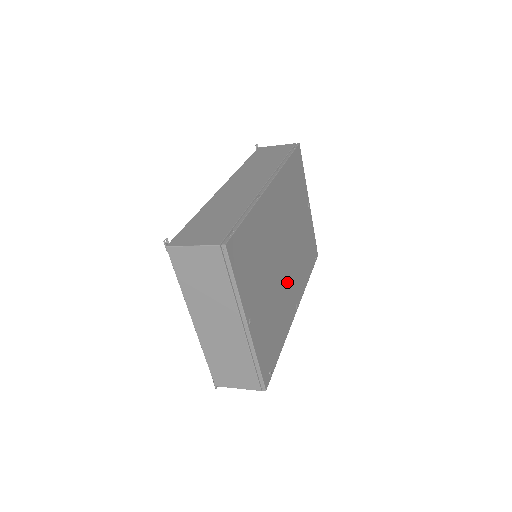
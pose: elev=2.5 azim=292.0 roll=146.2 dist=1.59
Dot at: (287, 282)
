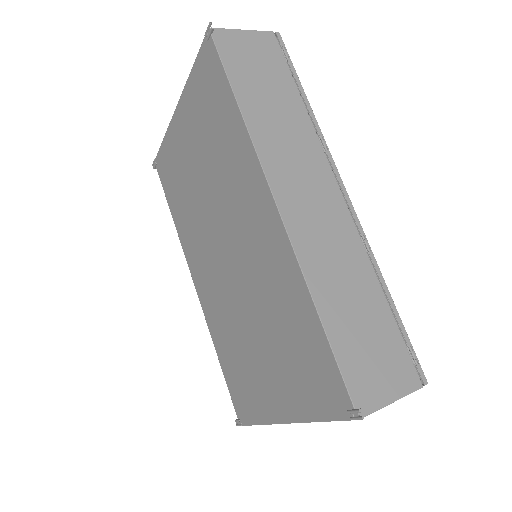
Dot at: occluded
